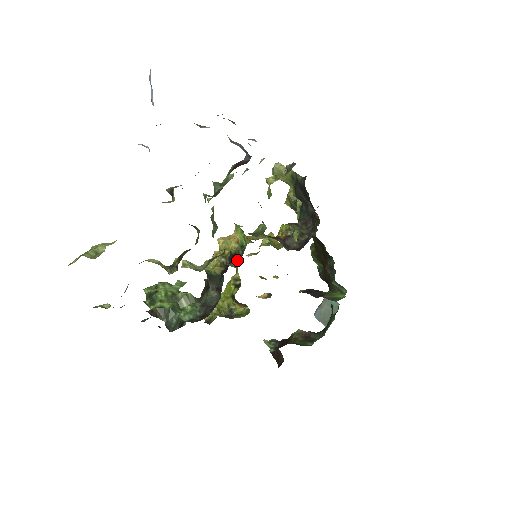
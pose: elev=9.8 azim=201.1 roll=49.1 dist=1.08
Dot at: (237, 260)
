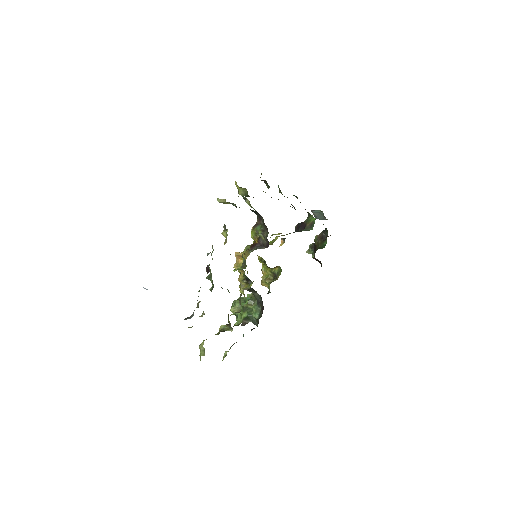
Dot at: (249, 280)
